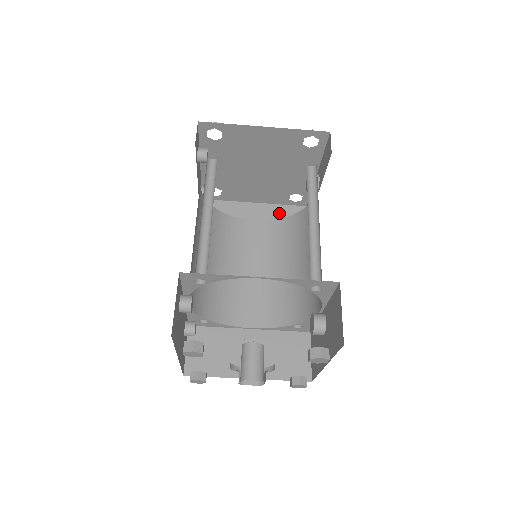
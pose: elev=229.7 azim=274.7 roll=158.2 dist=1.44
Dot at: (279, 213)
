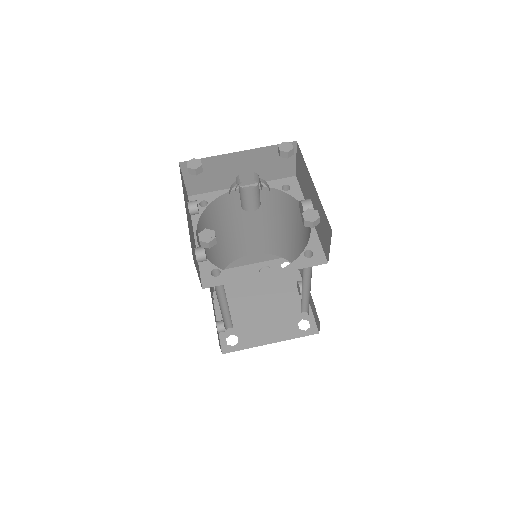
Dot at: occluded
